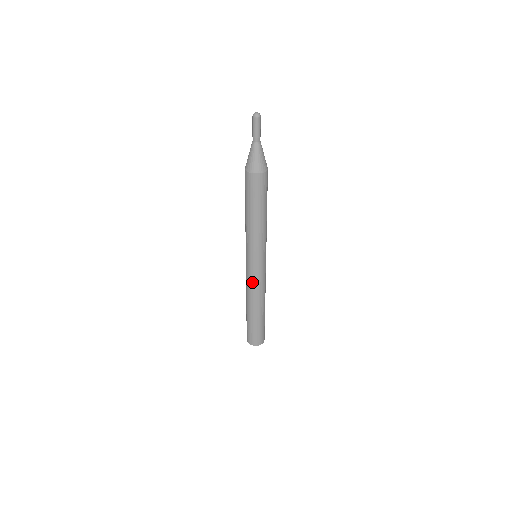
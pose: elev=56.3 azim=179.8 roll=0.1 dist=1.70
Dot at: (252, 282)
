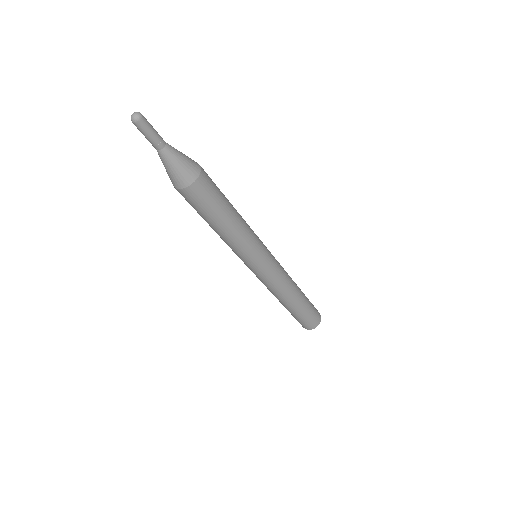
Dot at: (272, 283)
